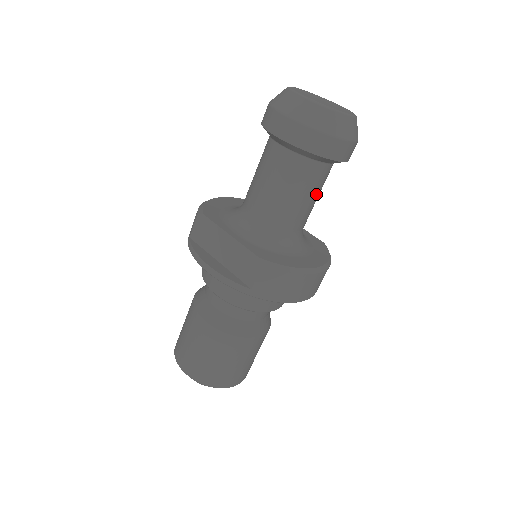
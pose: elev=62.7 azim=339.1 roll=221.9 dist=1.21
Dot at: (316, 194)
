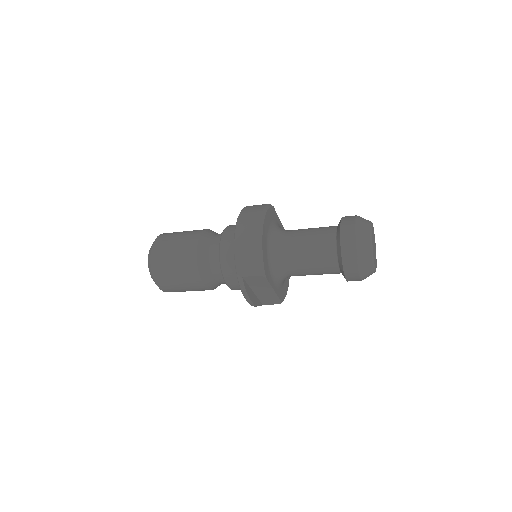
Dot at: occluded
